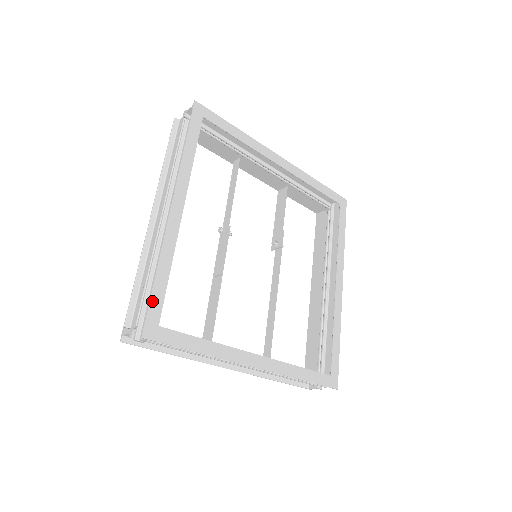
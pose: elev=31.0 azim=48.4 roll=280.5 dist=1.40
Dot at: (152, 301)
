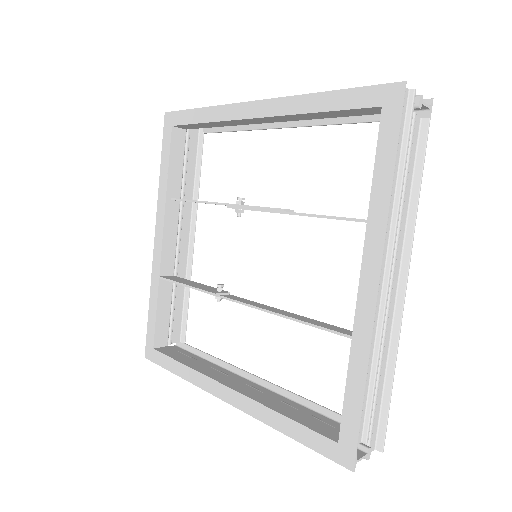
Dot at: occluded
